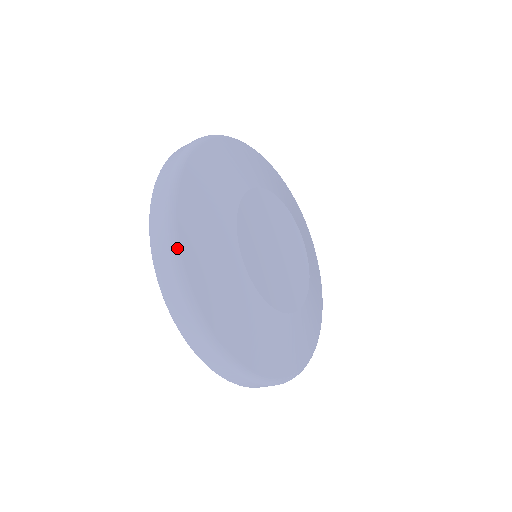
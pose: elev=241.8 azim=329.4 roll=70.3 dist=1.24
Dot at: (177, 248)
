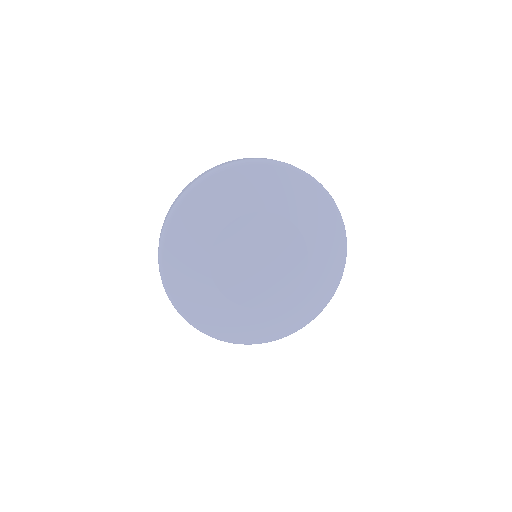
Dot at: (164, 281)
